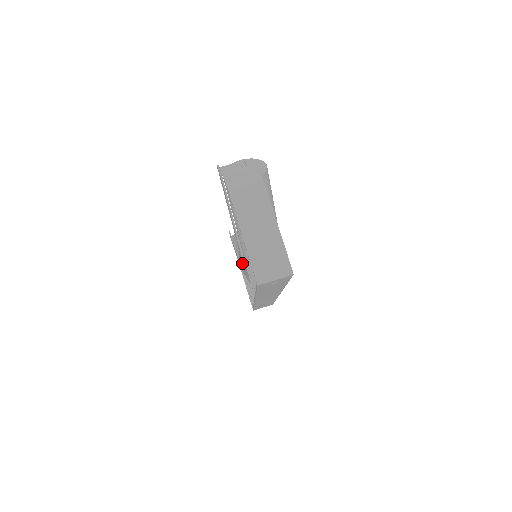
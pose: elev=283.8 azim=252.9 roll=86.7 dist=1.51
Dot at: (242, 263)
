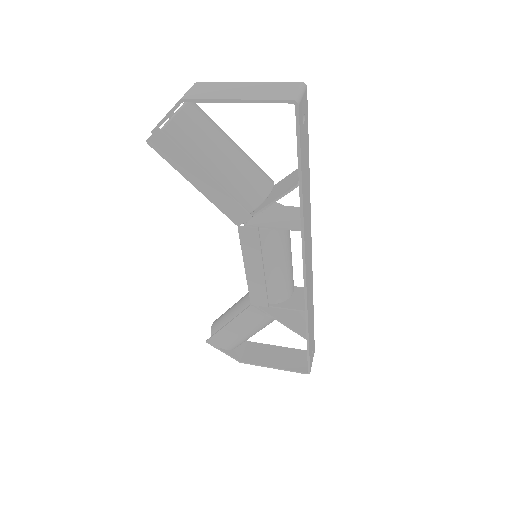
Dot at: (256, 248)
